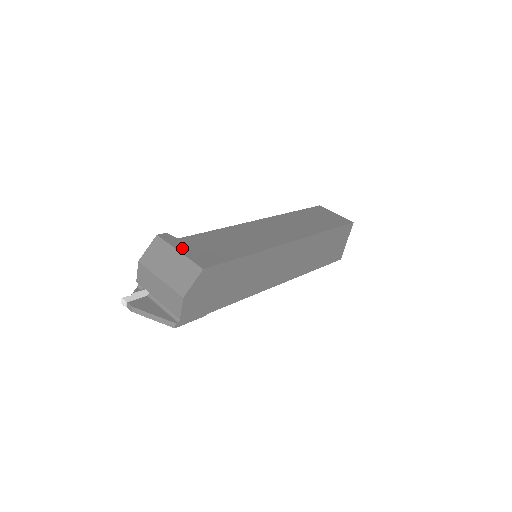
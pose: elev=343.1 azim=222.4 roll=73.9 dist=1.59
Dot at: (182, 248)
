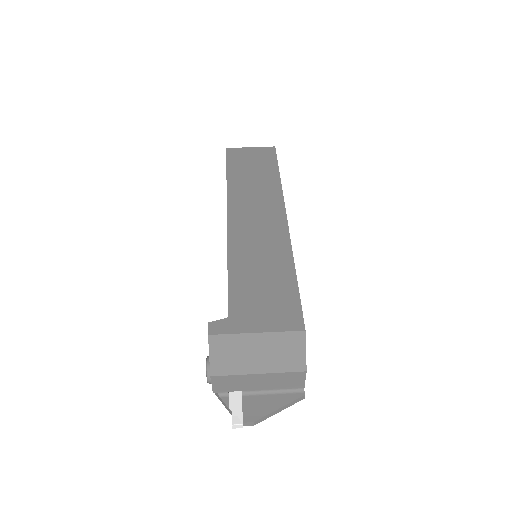
Dot at: (252, 326)
